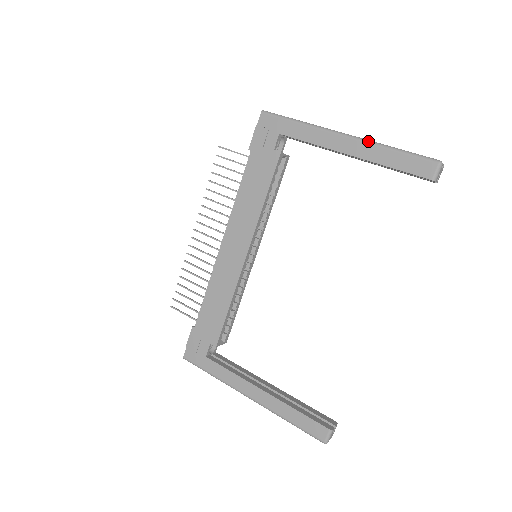
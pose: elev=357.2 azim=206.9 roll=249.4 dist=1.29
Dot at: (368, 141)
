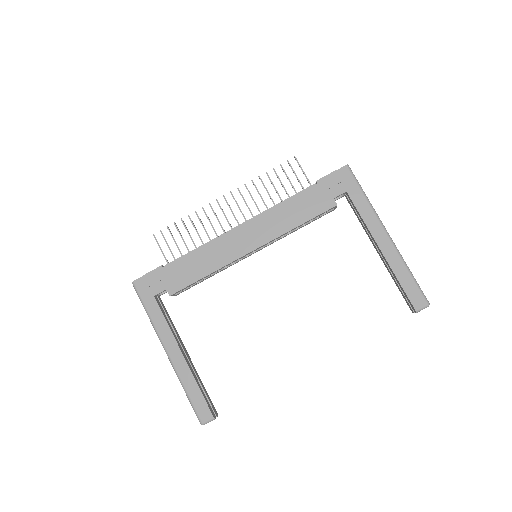
Dot at: (399, 252)
